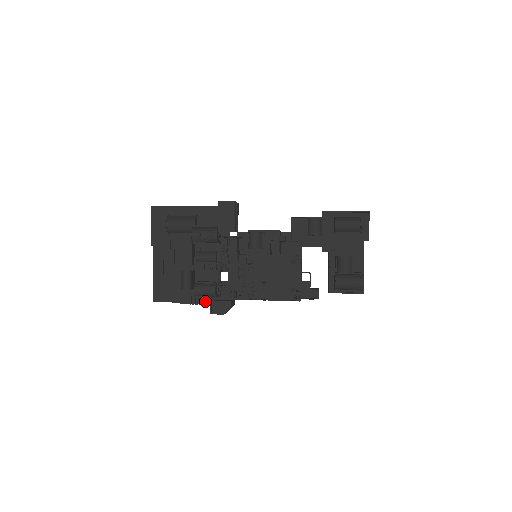
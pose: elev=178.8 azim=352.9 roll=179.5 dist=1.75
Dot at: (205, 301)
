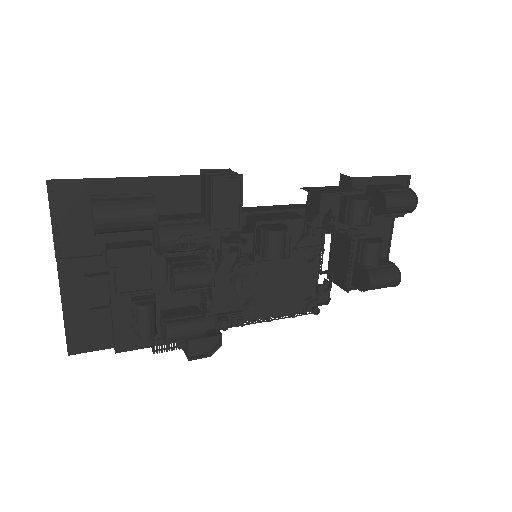
Dot at: (181, 344)
